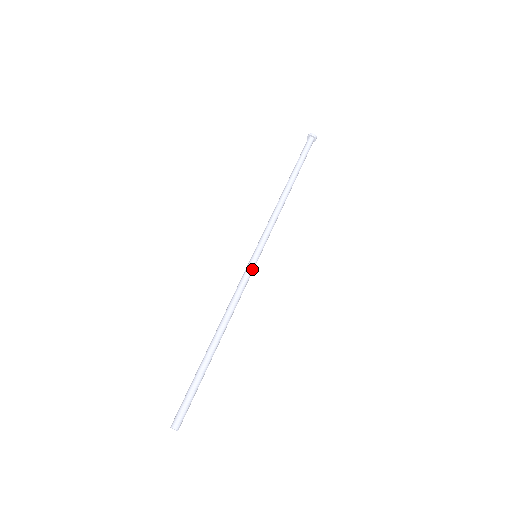
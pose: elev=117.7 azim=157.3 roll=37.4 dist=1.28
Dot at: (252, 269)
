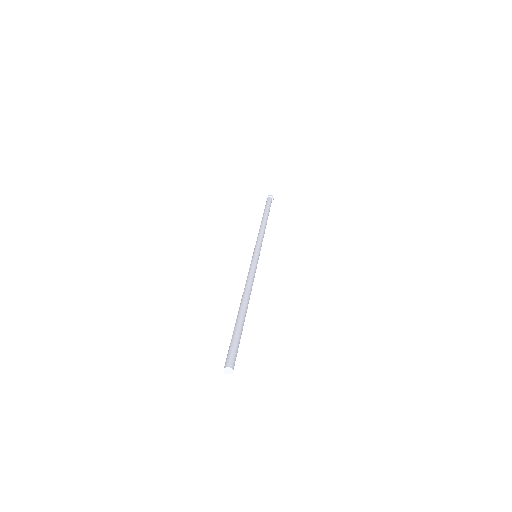
Dot at: (256, 261)
